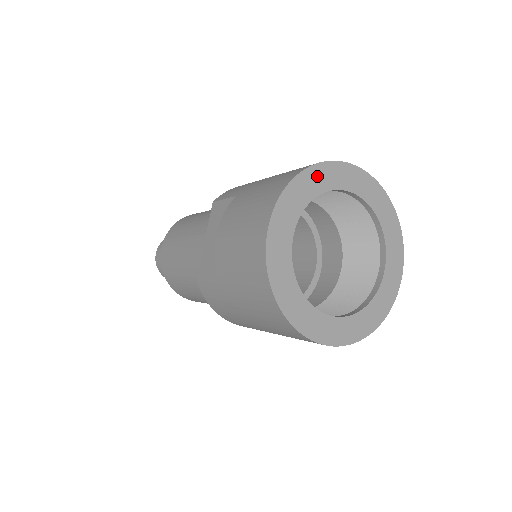
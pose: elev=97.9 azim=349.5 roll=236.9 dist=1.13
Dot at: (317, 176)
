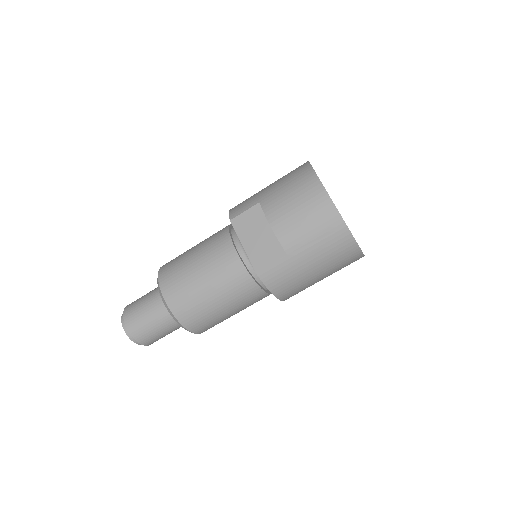
Dot at: occluded
